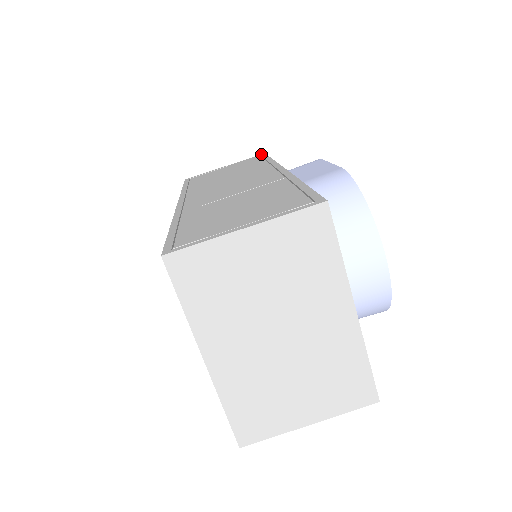
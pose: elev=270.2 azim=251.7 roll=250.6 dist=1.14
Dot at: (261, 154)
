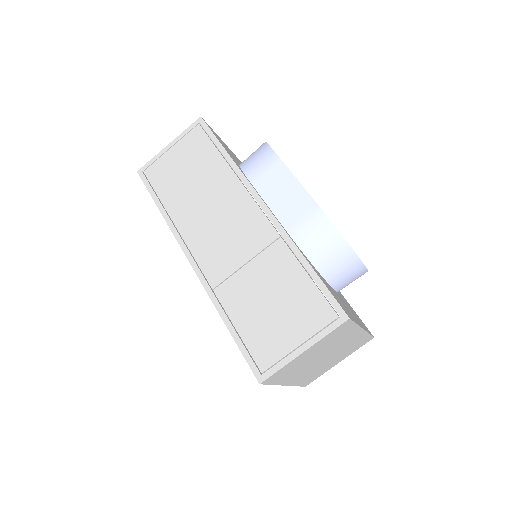
Dot at: (198, 120)
